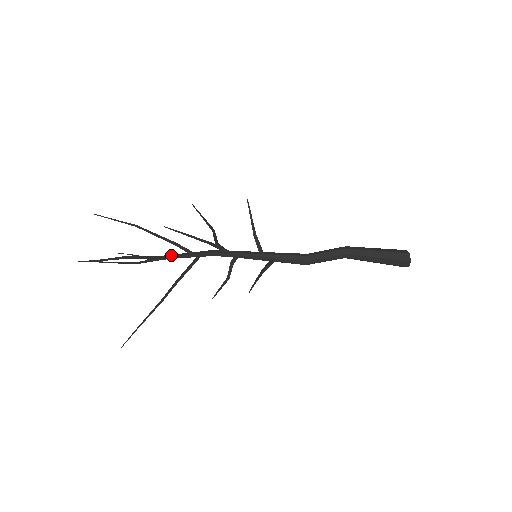
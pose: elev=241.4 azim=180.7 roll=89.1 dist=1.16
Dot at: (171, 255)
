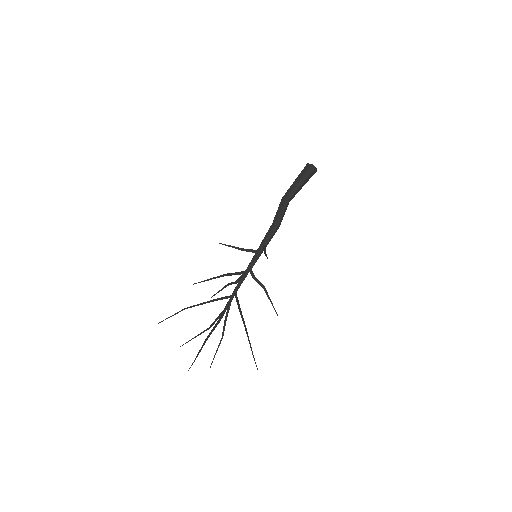
Dot at: (223, 311)
